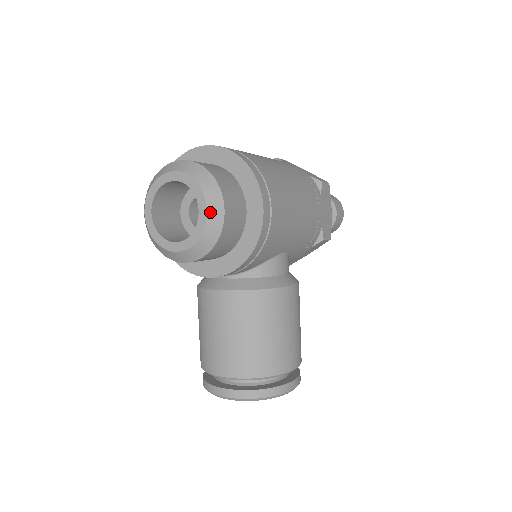
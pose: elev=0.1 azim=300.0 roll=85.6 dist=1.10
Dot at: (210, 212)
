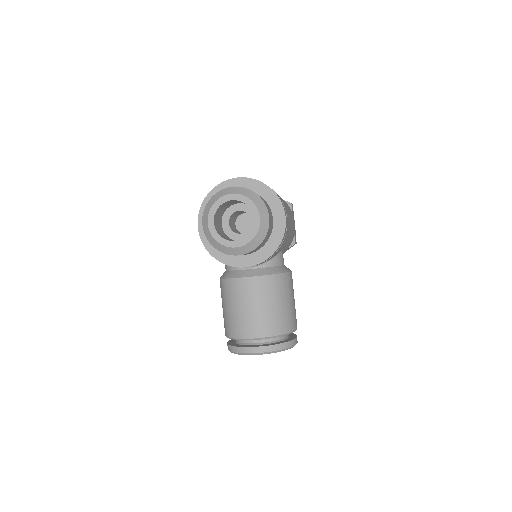
Dot at: (262, 219)
